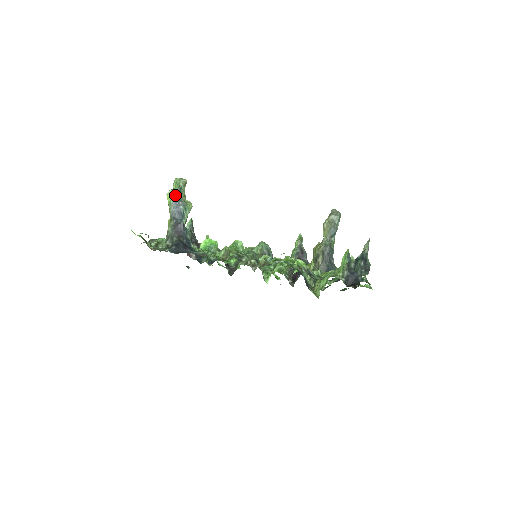
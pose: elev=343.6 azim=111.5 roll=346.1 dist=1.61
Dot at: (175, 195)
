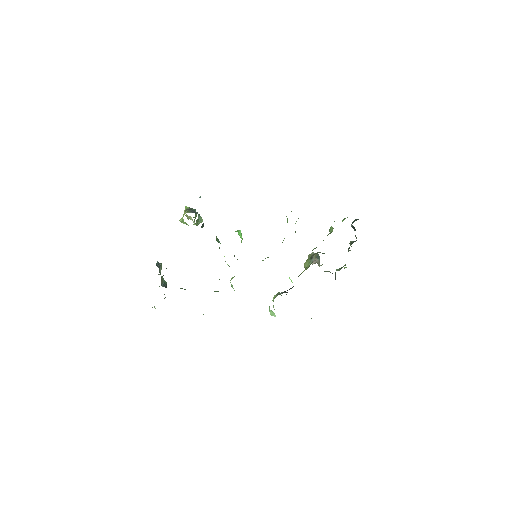
Dot at: occluded
